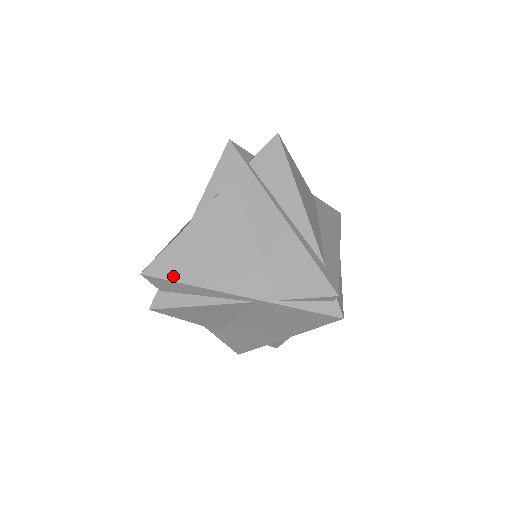
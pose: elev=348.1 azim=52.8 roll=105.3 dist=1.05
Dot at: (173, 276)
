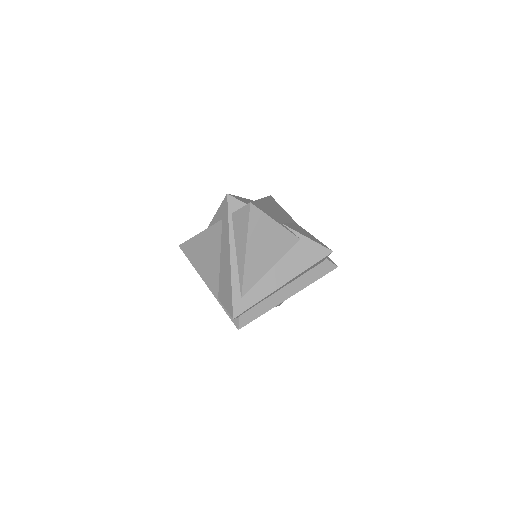
Dot at: (188, 256)
